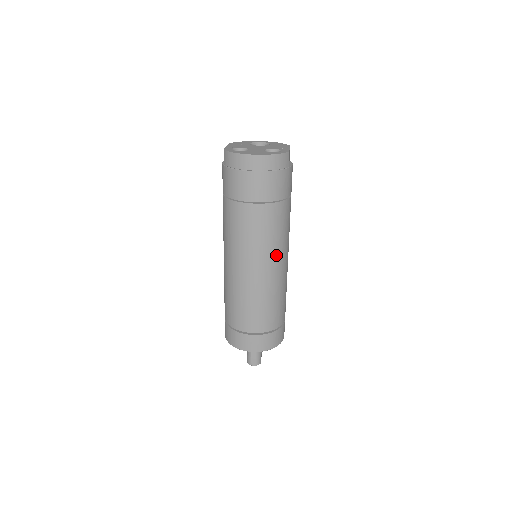
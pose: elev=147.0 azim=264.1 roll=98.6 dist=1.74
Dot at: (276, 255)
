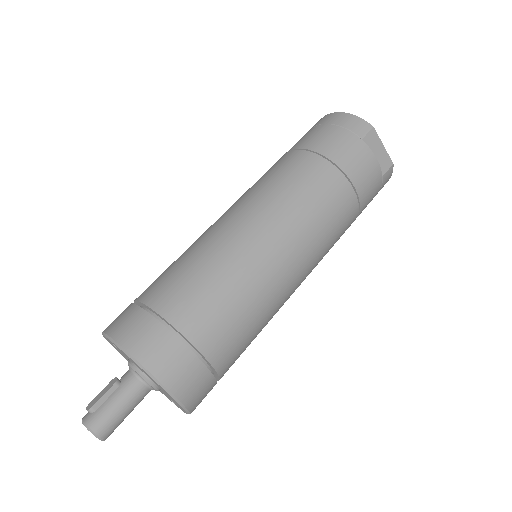
Dot at: (267, 211)
